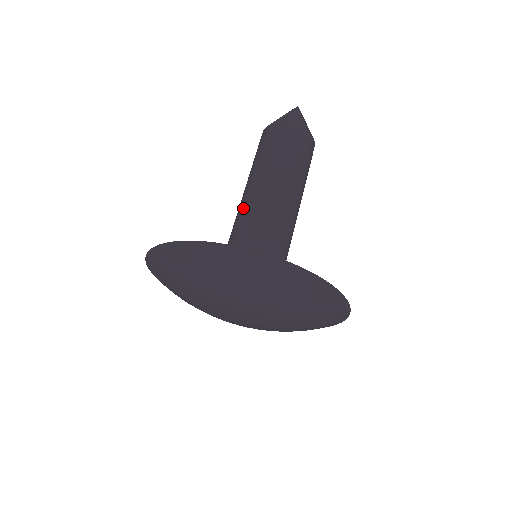
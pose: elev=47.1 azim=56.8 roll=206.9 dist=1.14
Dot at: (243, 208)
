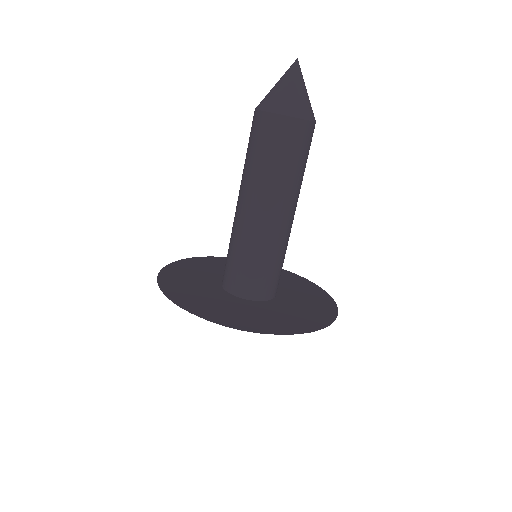
Dot at: (237, 220)
